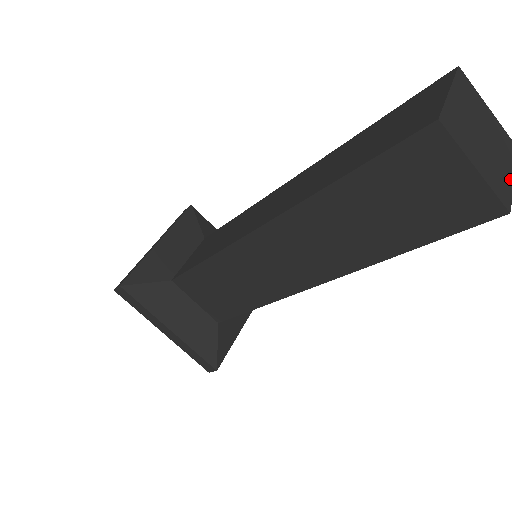
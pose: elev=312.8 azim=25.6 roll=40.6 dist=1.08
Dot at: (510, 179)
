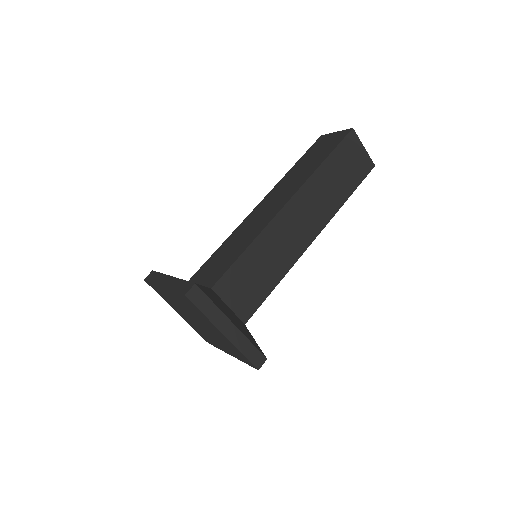
Dot at: occluded
